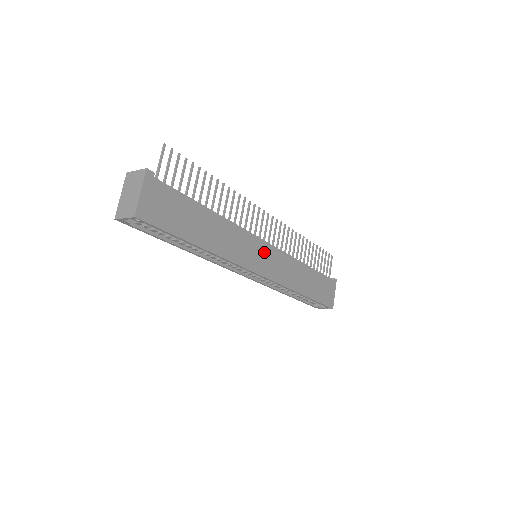
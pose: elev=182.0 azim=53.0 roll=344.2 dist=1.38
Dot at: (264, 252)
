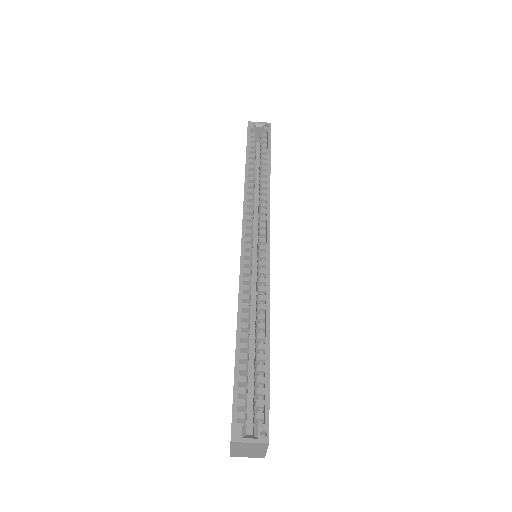
Dot at: occluded
